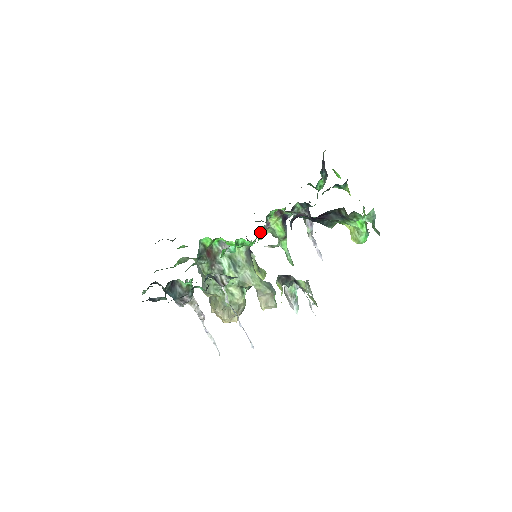
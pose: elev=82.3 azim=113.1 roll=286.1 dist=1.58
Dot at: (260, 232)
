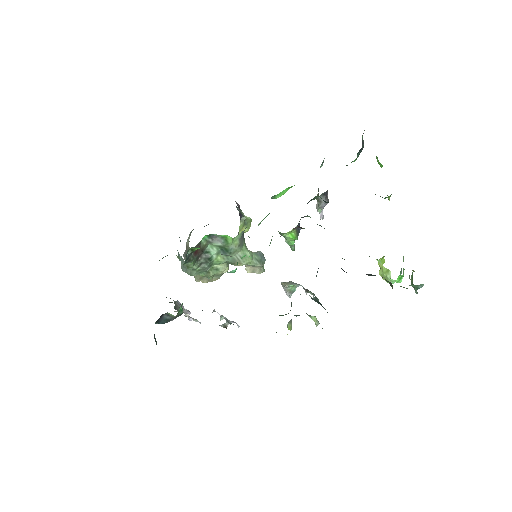
Dot at: occluded
